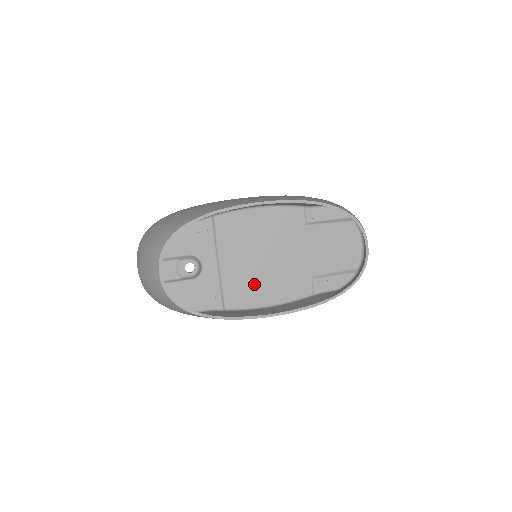
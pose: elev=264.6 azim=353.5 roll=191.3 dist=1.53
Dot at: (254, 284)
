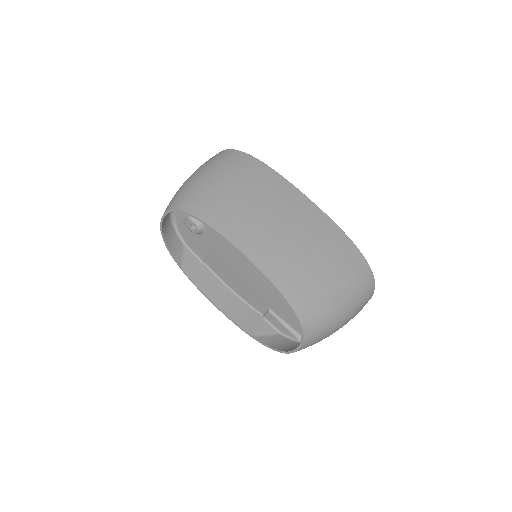
Dot at: (230, 272)
